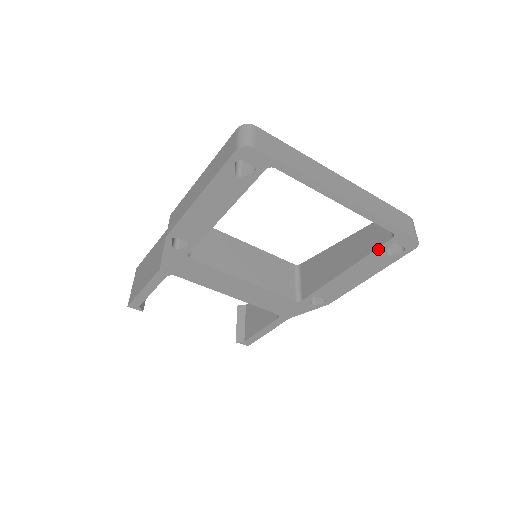
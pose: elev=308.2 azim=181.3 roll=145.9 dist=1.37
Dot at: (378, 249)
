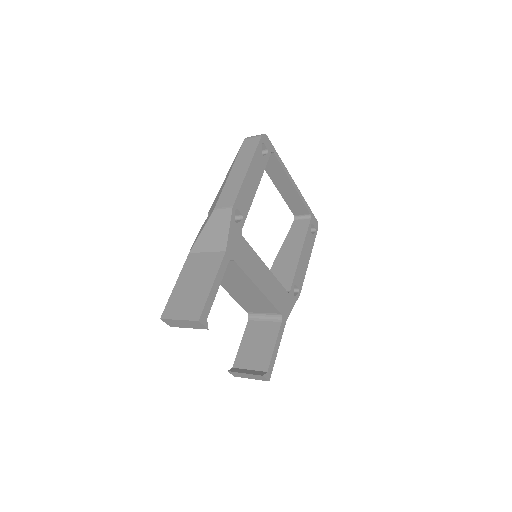
Dot at: (308, 229)
